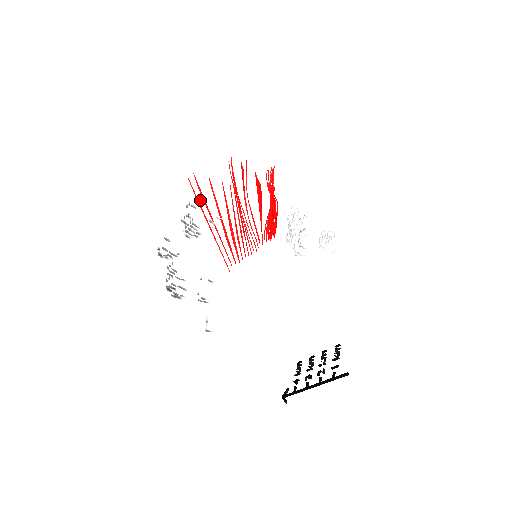
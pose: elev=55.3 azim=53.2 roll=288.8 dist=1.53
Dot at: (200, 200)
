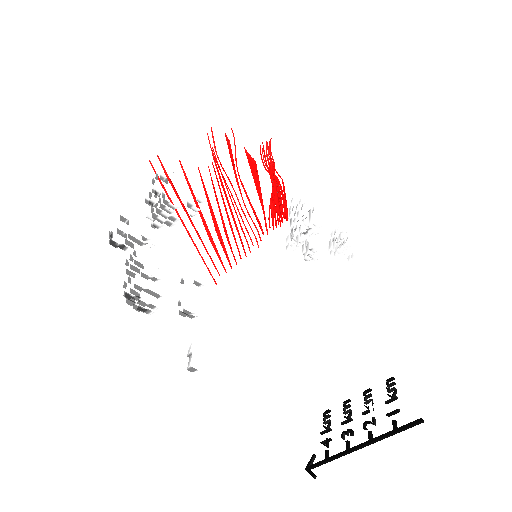
Dot at: (173, 172)
